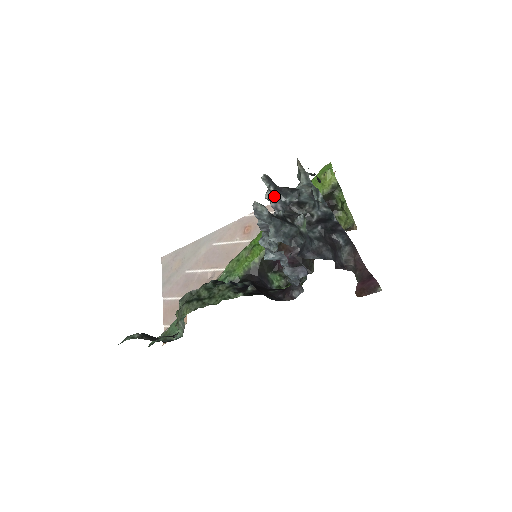
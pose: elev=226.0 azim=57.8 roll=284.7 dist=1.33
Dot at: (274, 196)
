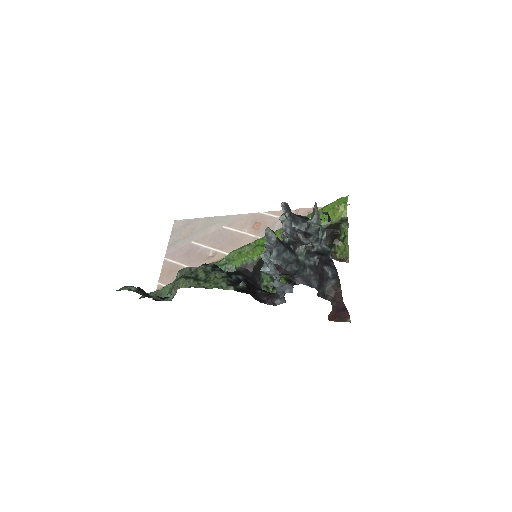
Dot at: (287, 221)
